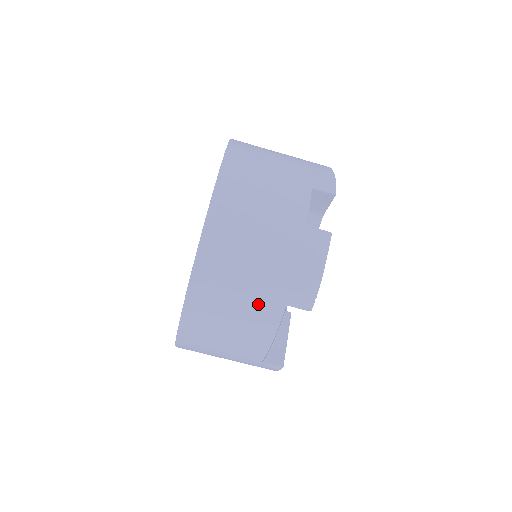
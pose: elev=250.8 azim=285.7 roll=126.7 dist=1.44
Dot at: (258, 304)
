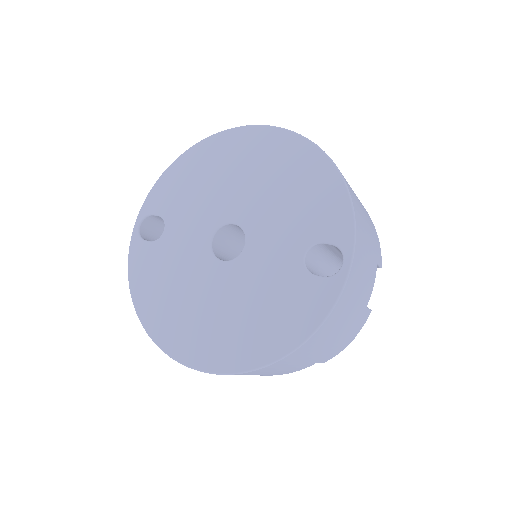
Dot at: (303, 365)
